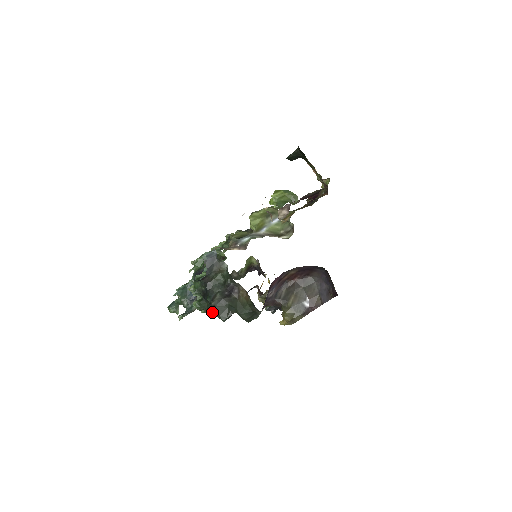
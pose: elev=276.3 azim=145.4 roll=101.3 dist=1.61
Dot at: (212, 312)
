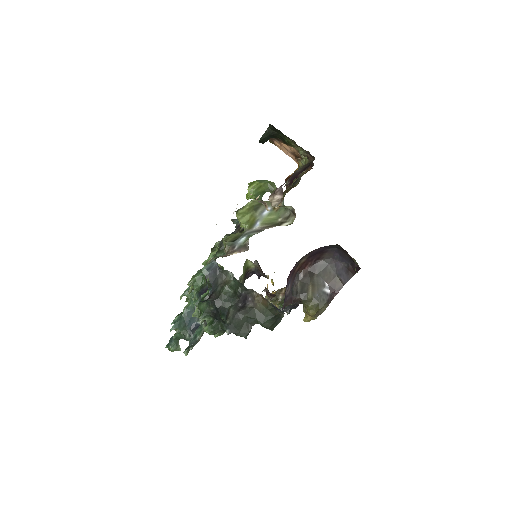
Dot at: (229, 332)
